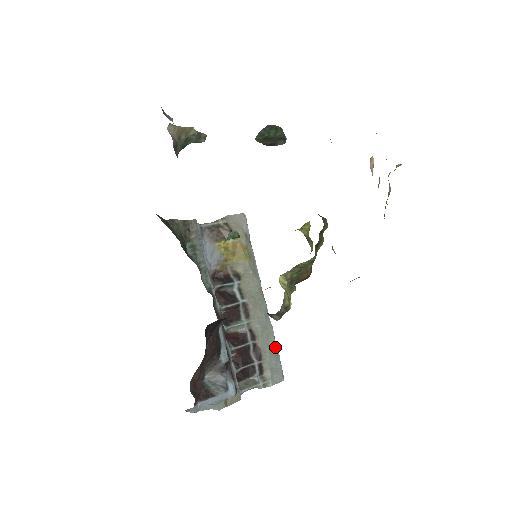
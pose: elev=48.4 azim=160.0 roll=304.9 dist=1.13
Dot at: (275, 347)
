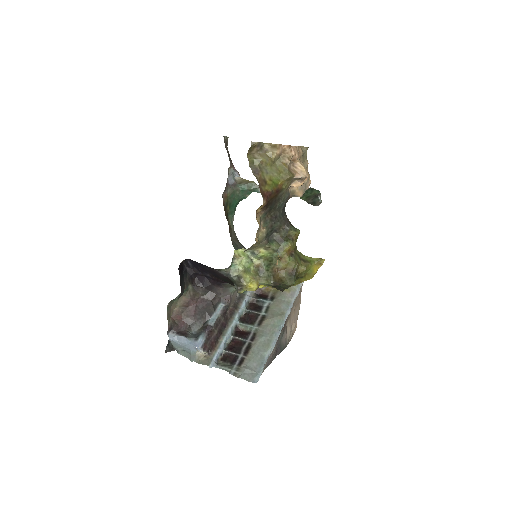
Dot at: (265, 356)
